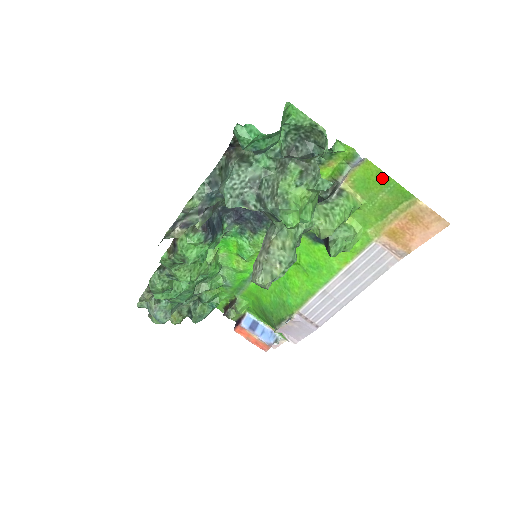
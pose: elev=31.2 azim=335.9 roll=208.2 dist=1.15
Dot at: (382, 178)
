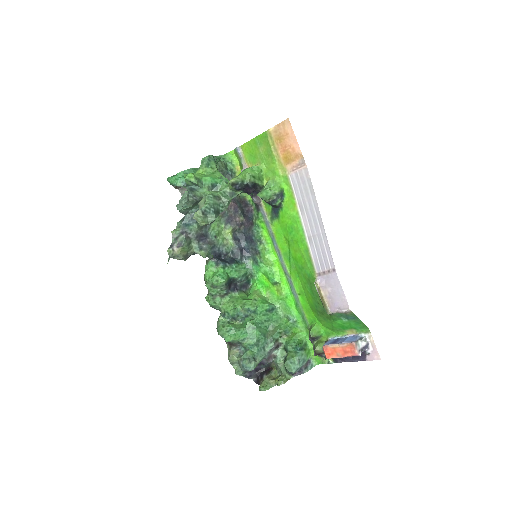
Dot at: (252, 144)
